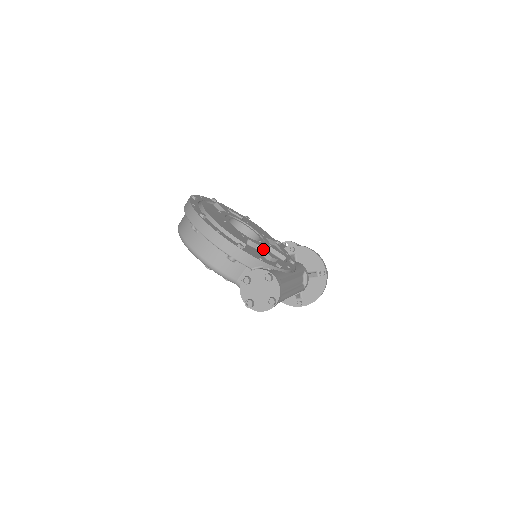
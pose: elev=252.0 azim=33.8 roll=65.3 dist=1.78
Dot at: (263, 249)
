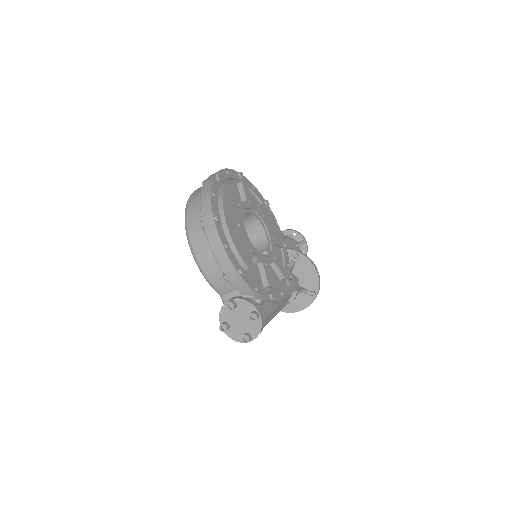
Dot at: (265, 270)
